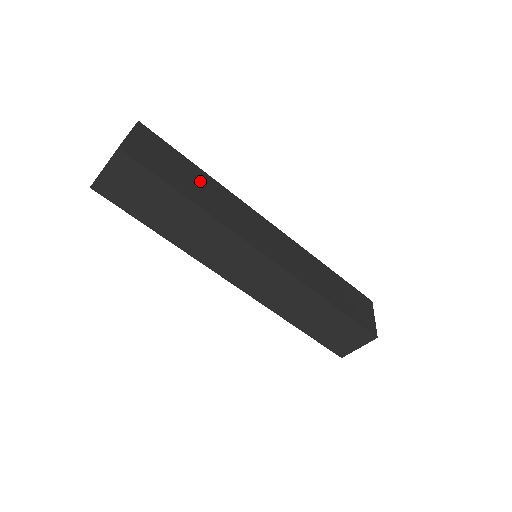
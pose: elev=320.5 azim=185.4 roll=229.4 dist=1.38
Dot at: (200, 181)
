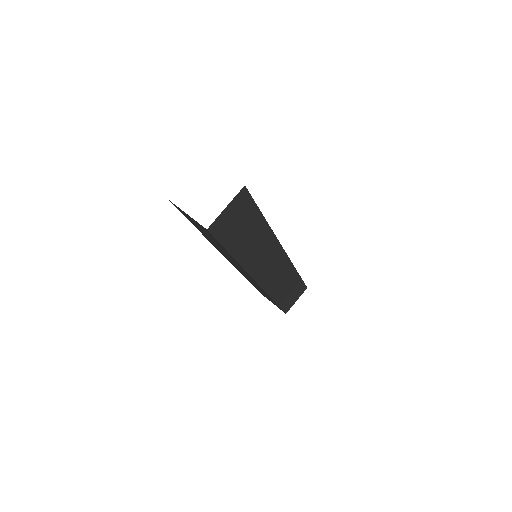
Dot at: occluded
